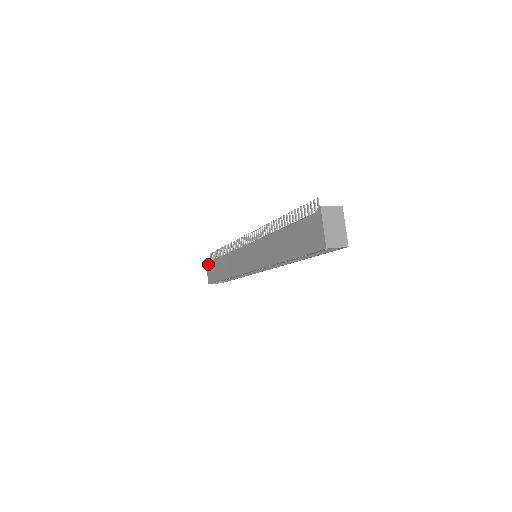
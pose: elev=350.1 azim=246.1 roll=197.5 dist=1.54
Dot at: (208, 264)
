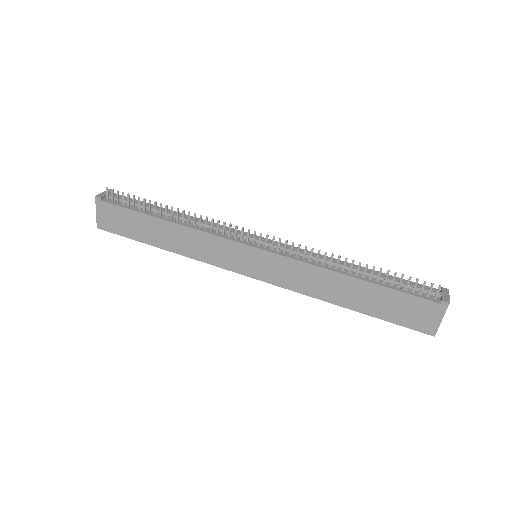
Dot at: (105, 205)
